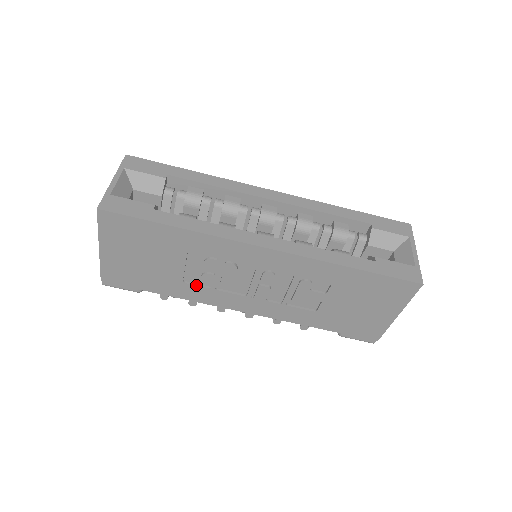
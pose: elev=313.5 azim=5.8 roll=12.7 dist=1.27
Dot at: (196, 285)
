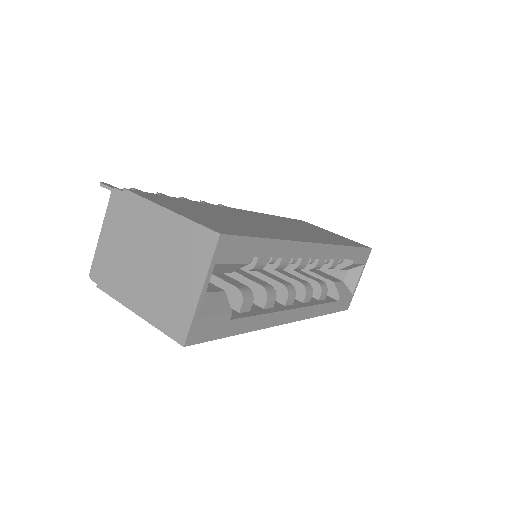
Dot at: occluded
